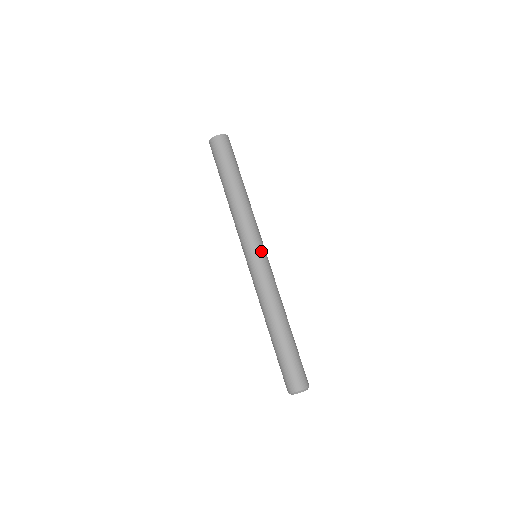
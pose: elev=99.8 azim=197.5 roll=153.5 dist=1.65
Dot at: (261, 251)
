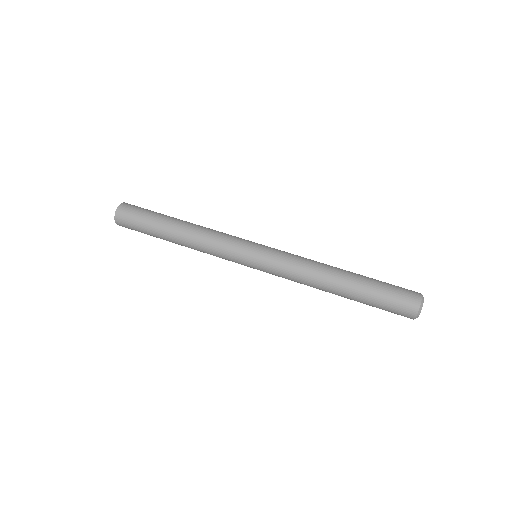
Dot at: (252, 252)
